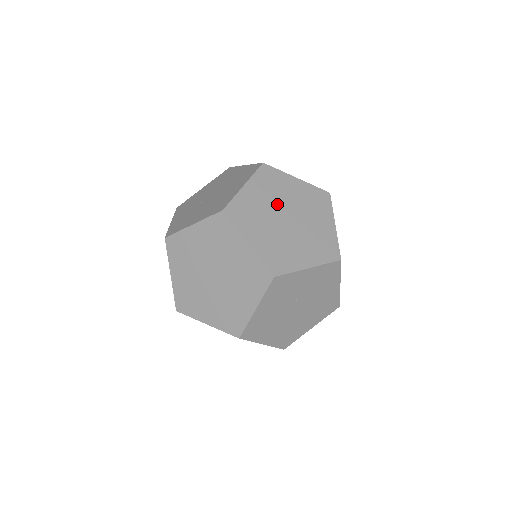
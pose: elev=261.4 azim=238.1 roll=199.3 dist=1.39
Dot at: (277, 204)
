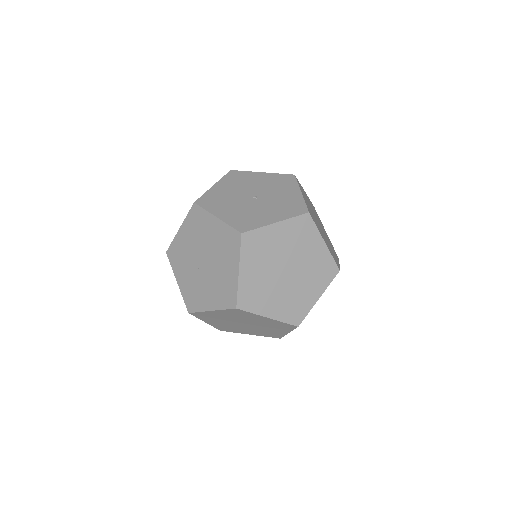
Dot at: (272, 265)
